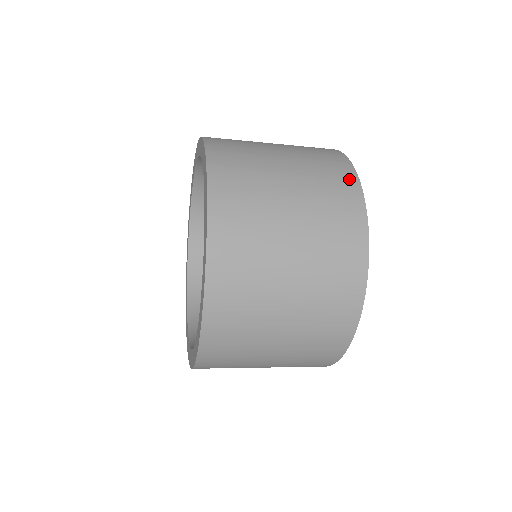
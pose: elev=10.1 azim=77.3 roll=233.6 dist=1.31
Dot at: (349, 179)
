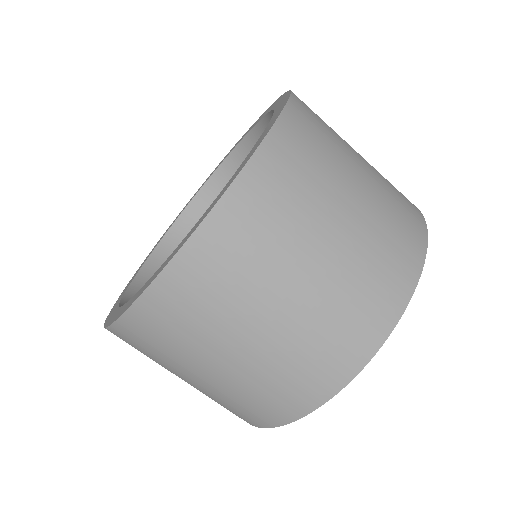
Dot at: occluded
